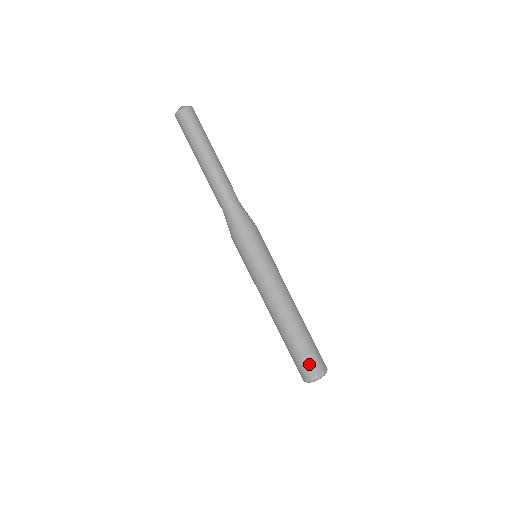
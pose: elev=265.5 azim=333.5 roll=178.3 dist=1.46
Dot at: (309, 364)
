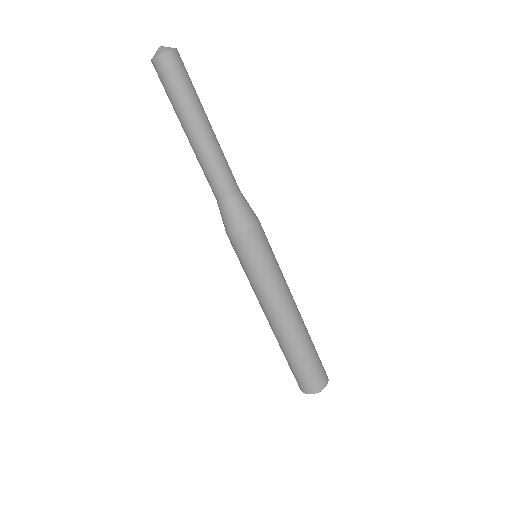
Dot at: (304, 379)
